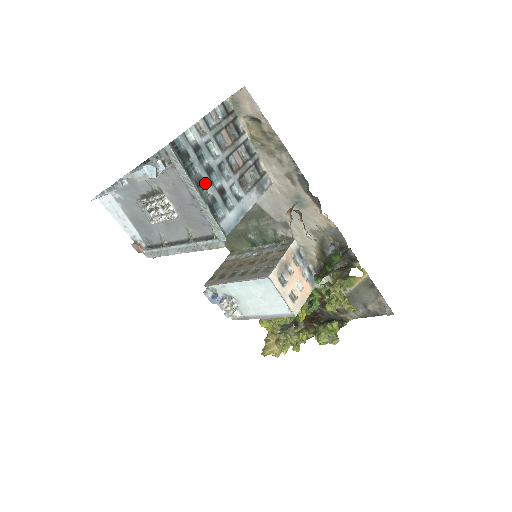
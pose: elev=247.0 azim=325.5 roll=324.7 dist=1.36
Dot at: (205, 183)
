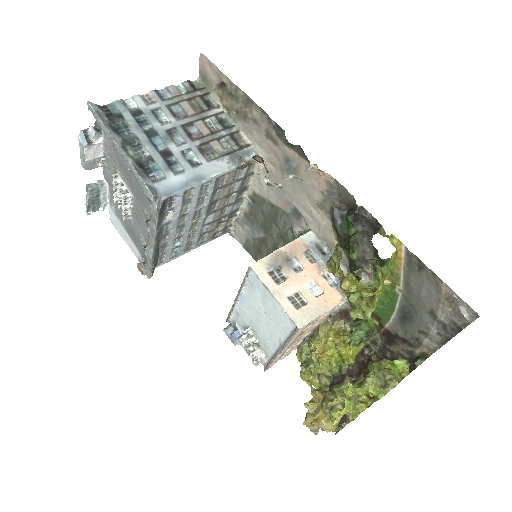
Dot at: (142, 144)
